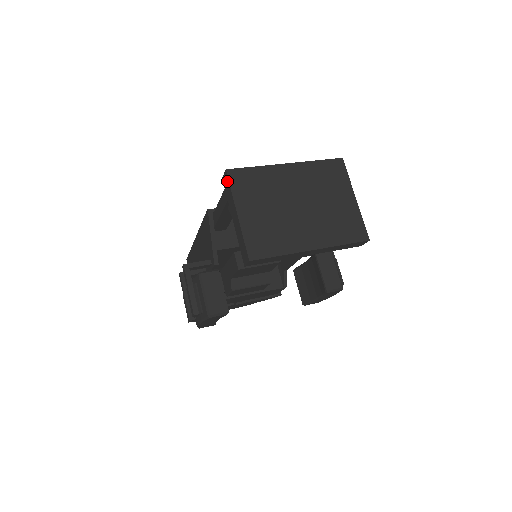
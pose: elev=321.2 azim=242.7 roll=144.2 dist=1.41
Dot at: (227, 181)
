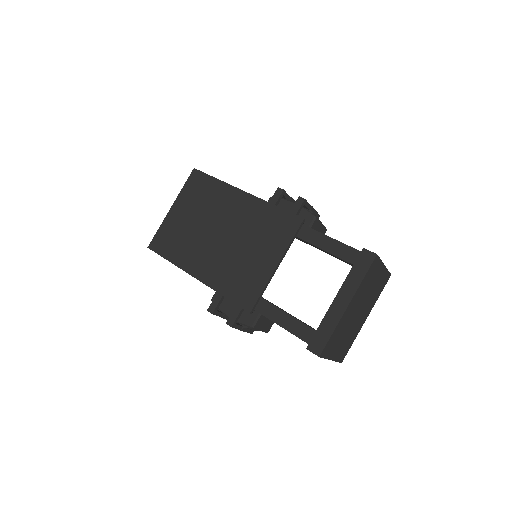
Dot at: occluded
